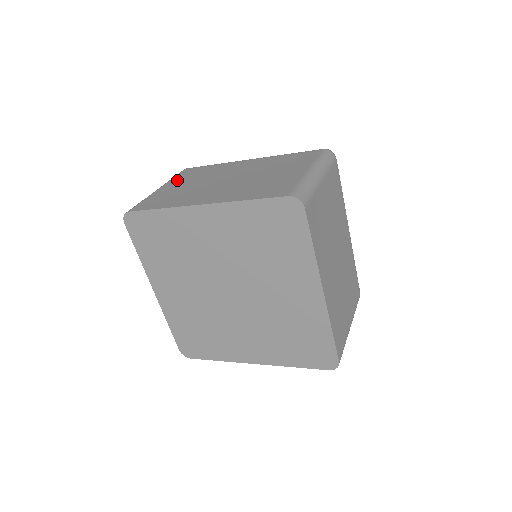
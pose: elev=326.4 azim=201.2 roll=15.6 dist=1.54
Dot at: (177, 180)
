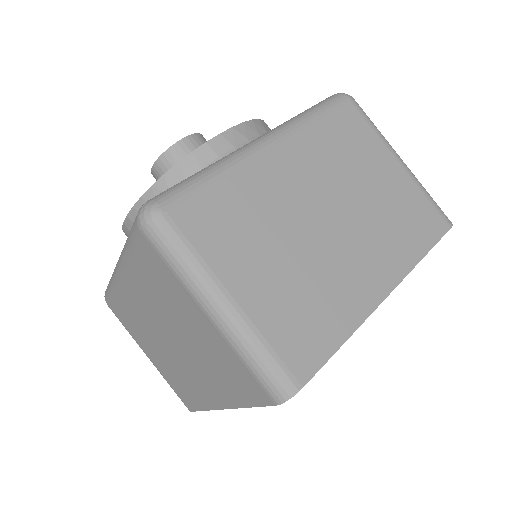
Dot at: (227, 260)
